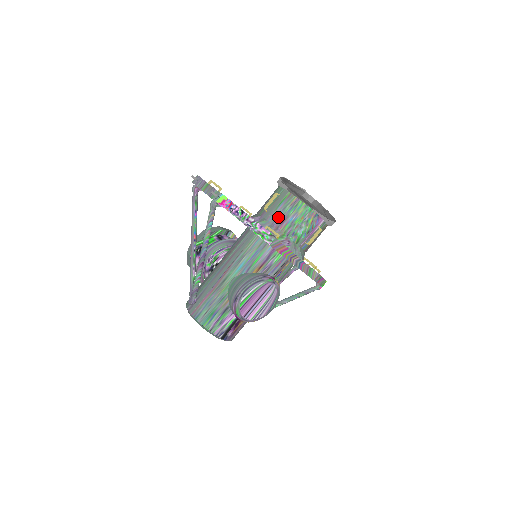
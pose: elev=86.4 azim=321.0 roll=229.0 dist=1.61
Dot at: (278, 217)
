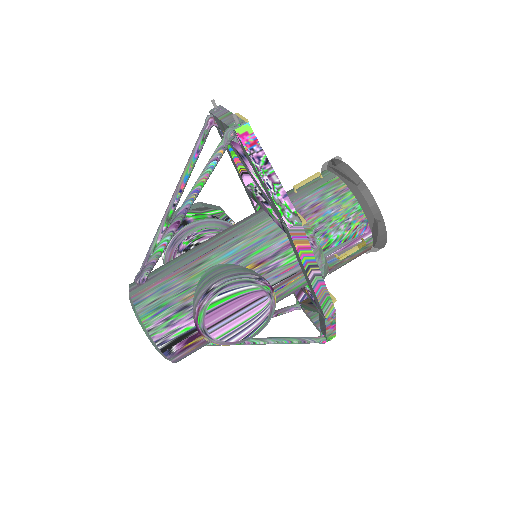
Dot at: (310, 203)
